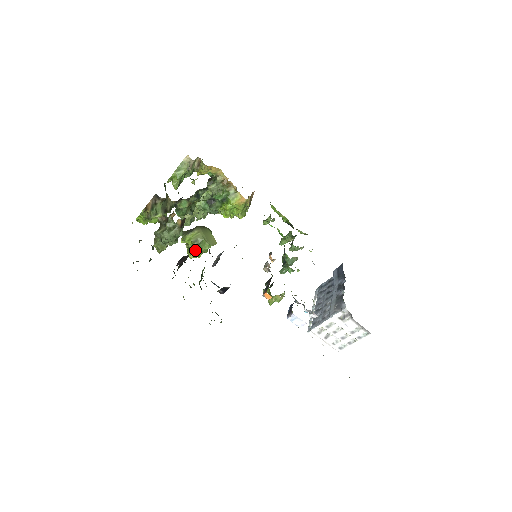
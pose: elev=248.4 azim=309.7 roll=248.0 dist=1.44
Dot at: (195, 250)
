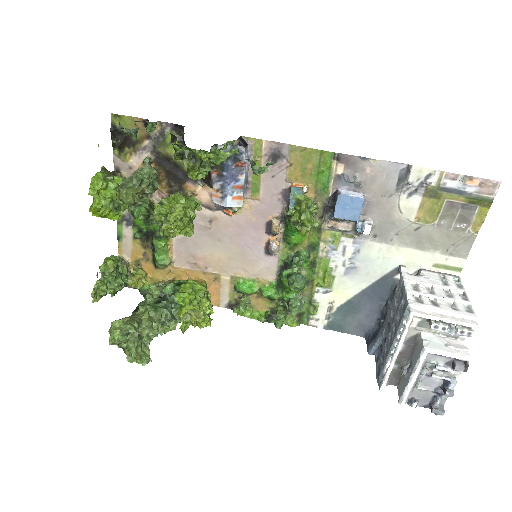
Dot at: (180, 197)
